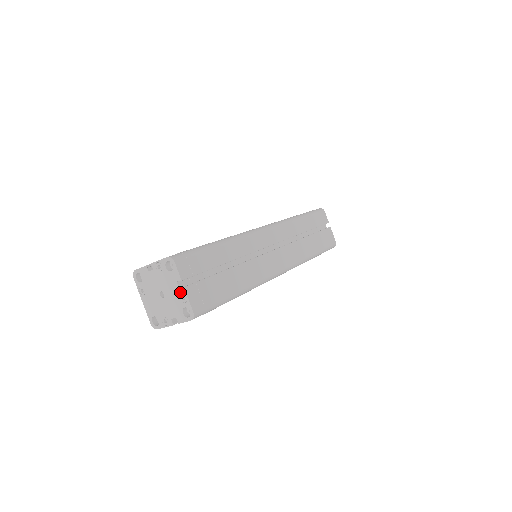
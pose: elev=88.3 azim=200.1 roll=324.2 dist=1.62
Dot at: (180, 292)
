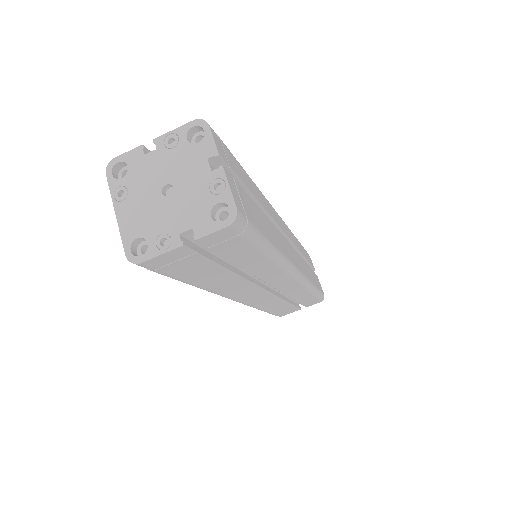
Dot at: (212, 176)
